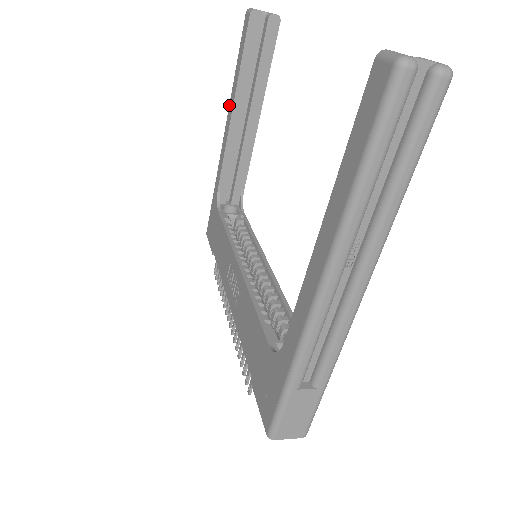
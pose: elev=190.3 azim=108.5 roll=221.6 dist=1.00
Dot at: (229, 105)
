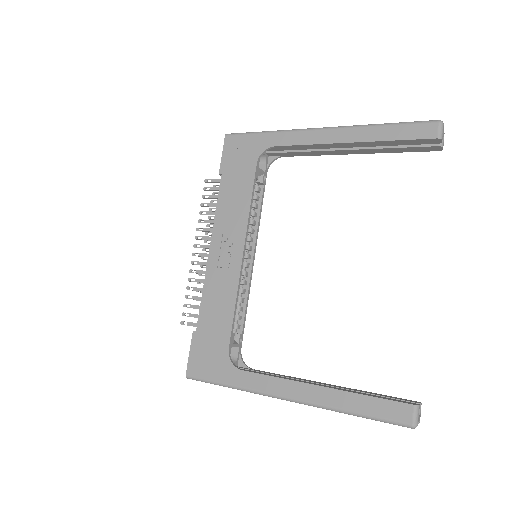
Dot at: (350, 128)
